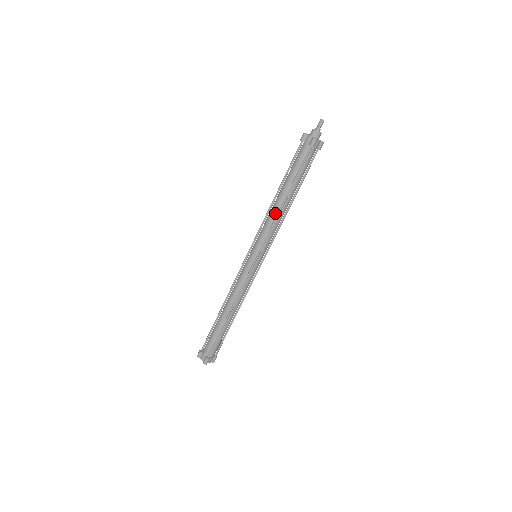
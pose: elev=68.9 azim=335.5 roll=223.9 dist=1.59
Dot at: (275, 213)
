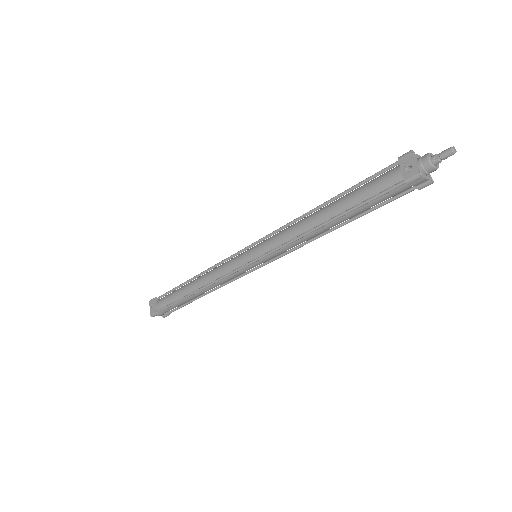
Dot at: (313, 237)
